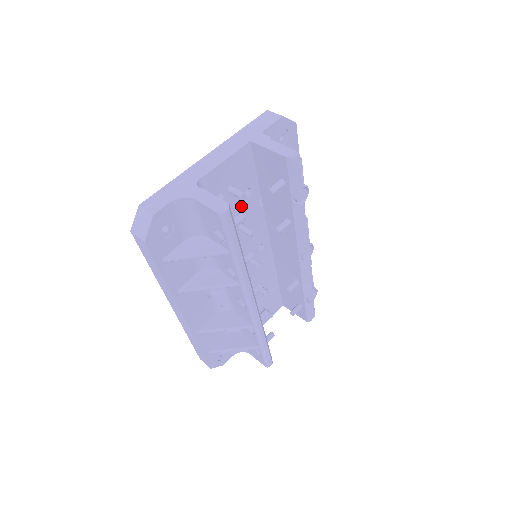
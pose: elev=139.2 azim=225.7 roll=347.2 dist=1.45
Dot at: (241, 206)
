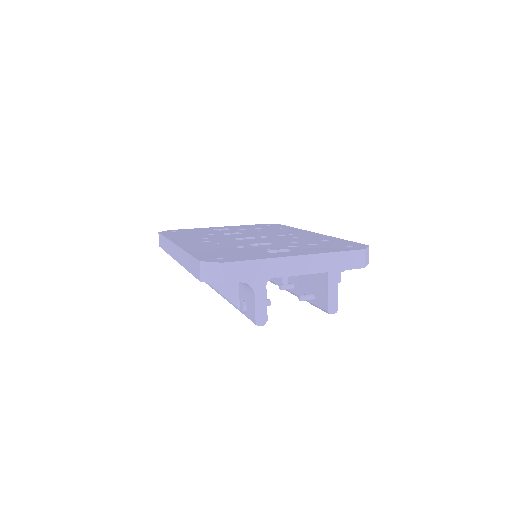
Dot at: occluded
